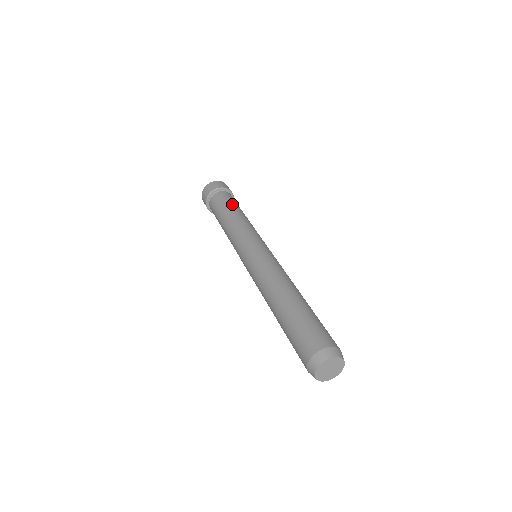
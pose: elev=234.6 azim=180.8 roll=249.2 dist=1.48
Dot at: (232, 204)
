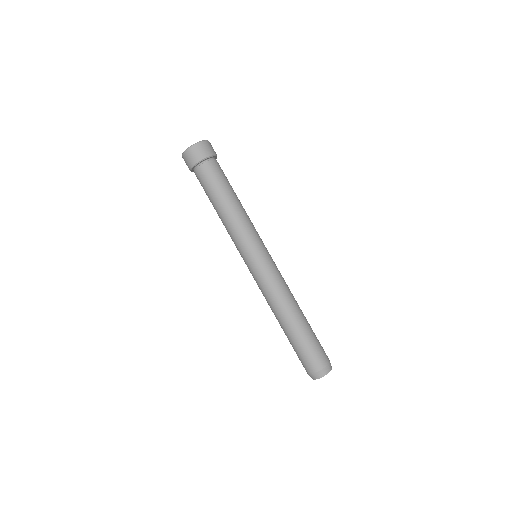
Dot at: (227, 186)
